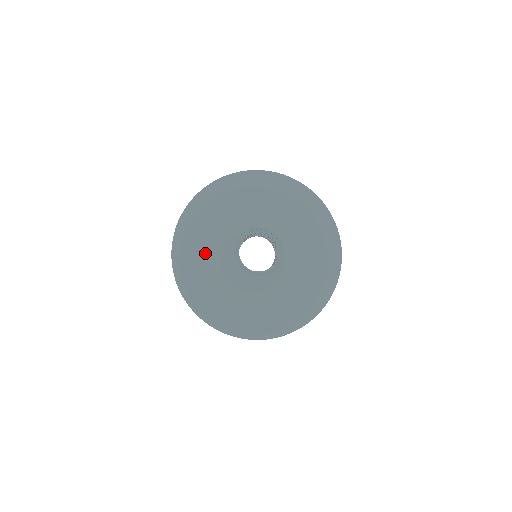
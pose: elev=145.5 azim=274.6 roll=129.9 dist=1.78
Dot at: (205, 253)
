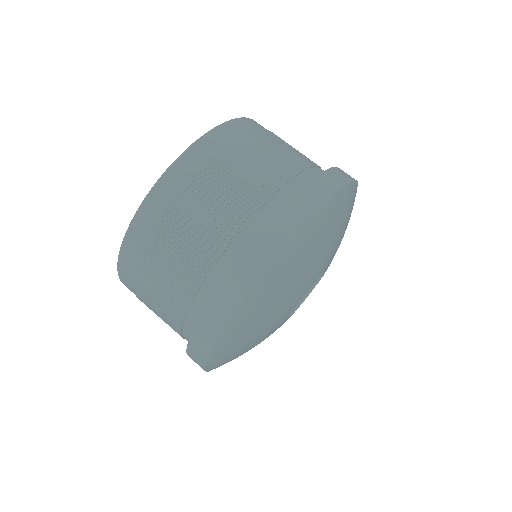
Dot at: occluded
